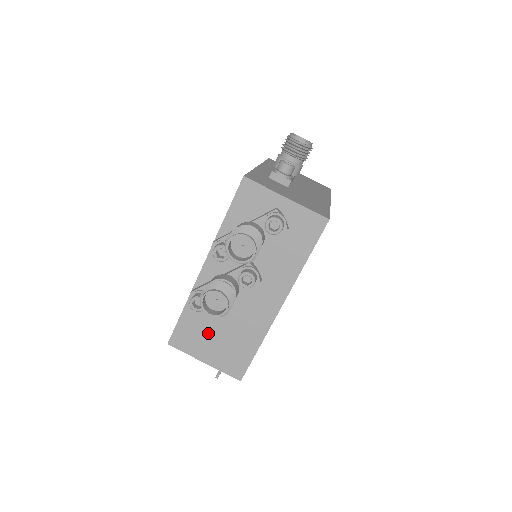
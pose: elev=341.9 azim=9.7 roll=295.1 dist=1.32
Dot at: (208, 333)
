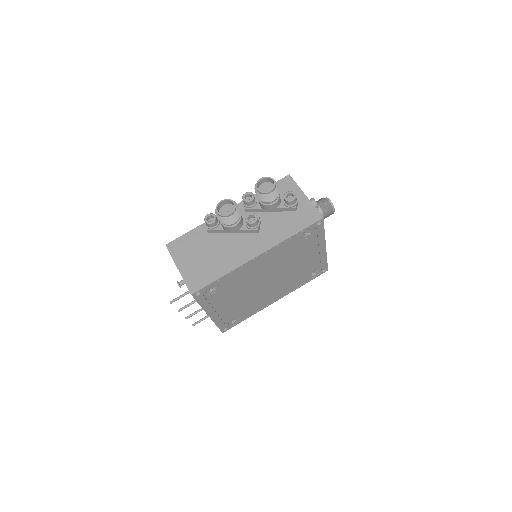
Dot at: (198, 250)
